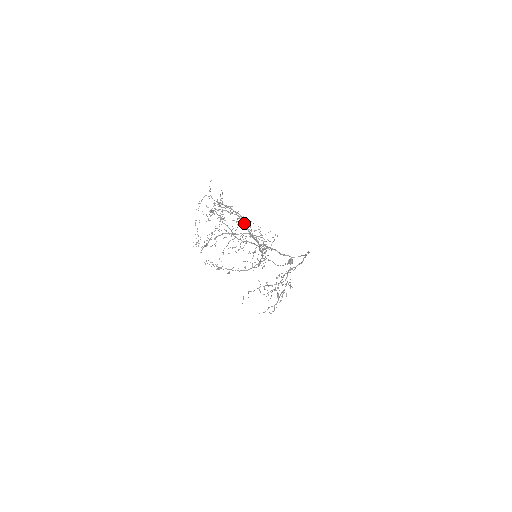
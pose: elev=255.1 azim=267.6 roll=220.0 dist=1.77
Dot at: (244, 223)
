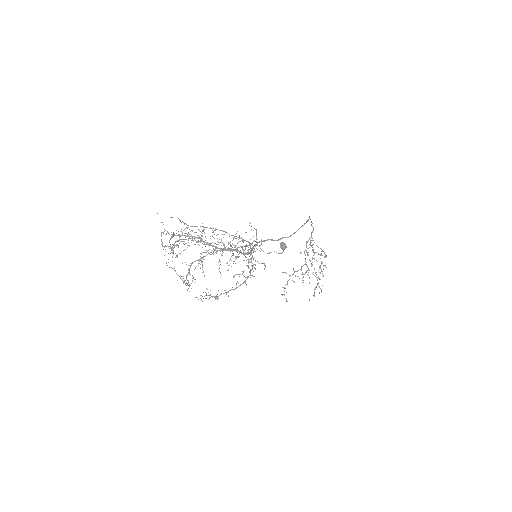
Dot at: (203, 242)
